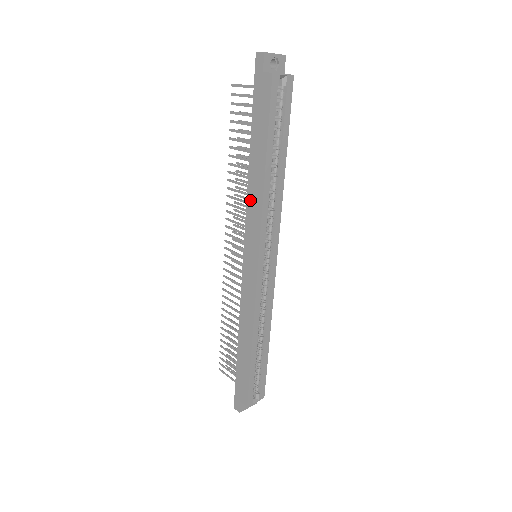
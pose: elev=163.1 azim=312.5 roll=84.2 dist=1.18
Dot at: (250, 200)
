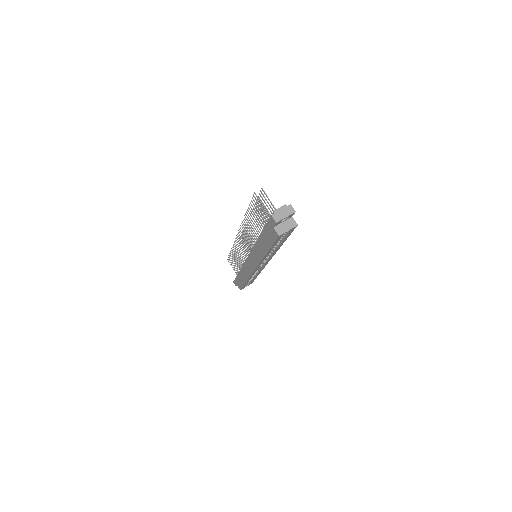
Dot at: (255, 250)
